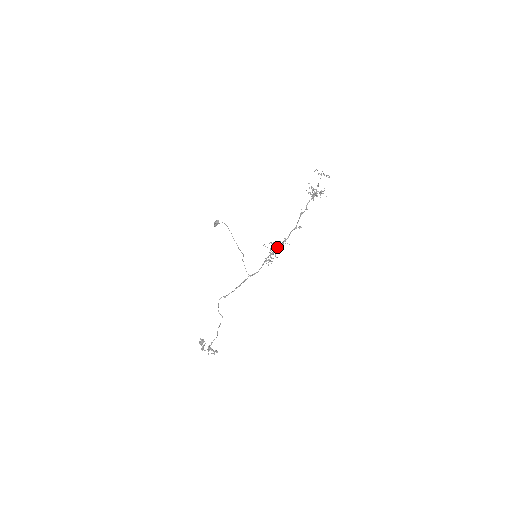
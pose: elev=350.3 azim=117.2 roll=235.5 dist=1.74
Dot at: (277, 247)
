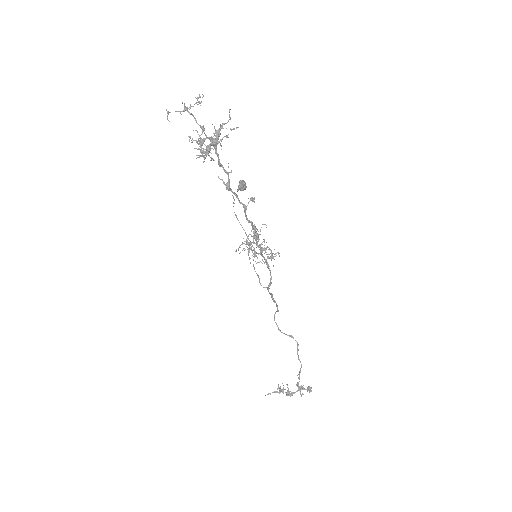
Dot at: occluded
